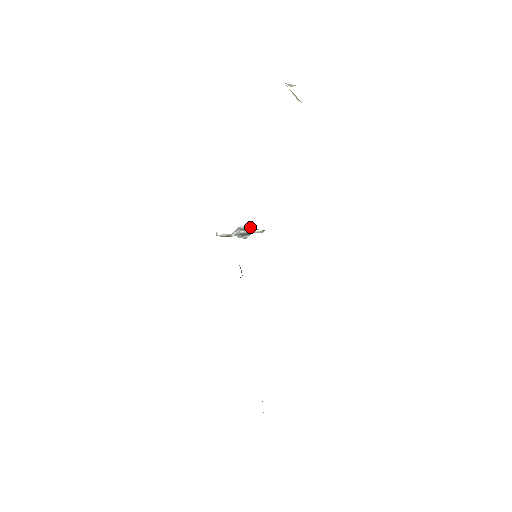
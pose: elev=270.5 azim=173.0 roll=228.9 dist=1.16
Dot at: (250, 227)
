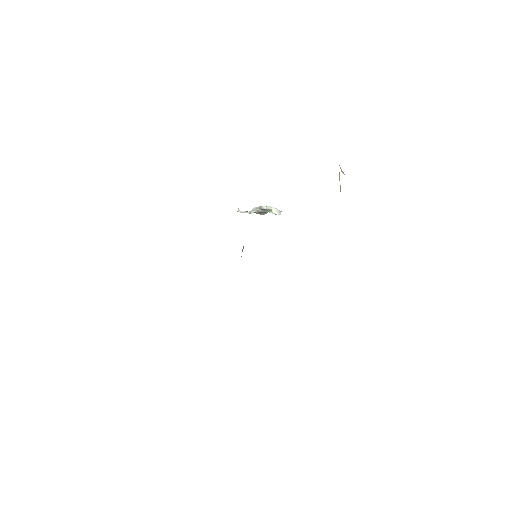
Dot at: (270, 209)
